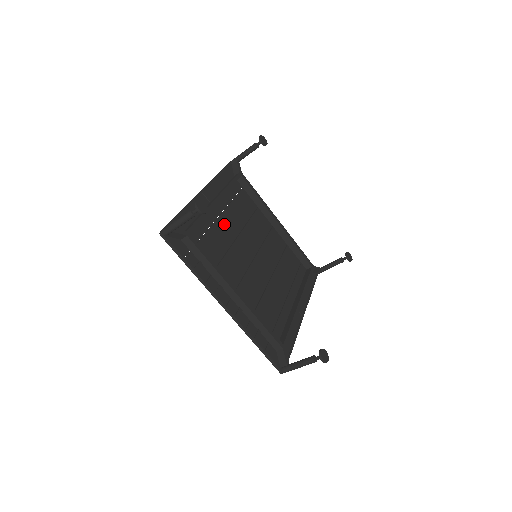
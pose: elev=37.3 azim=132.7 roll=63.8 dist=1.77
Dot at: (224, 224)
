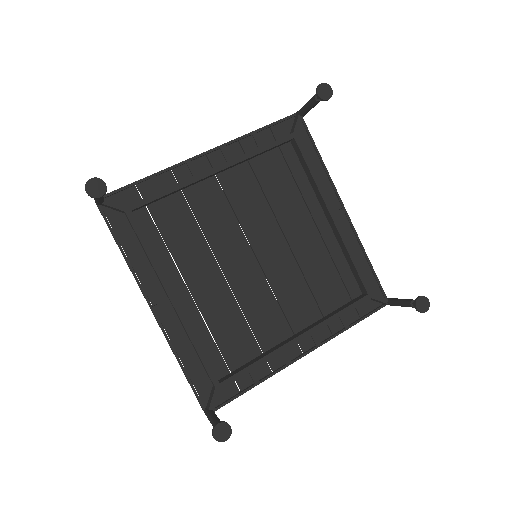
Dot at: (204, 292)
